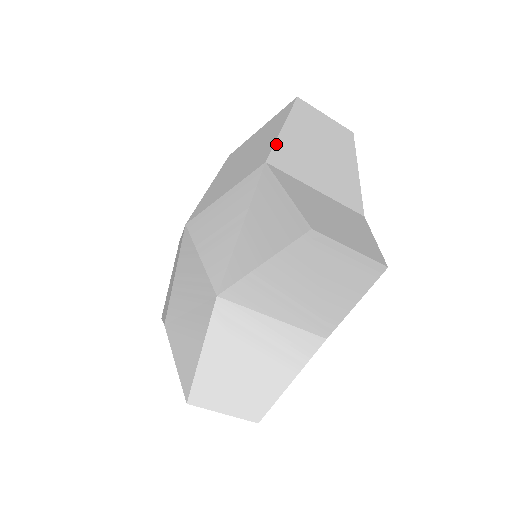
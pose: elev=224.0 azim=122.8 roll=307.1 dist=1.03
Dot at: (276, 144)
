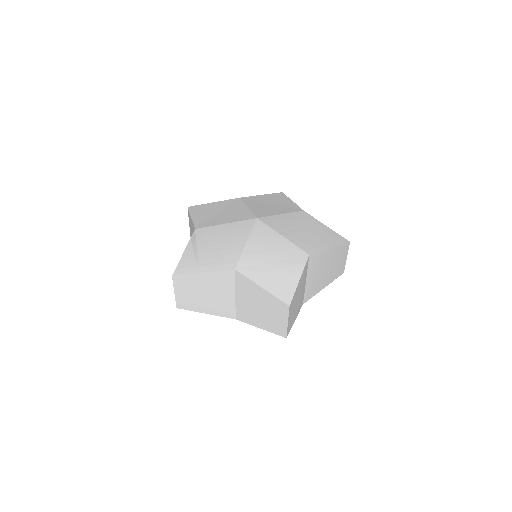
Dot at: (298, 206)
